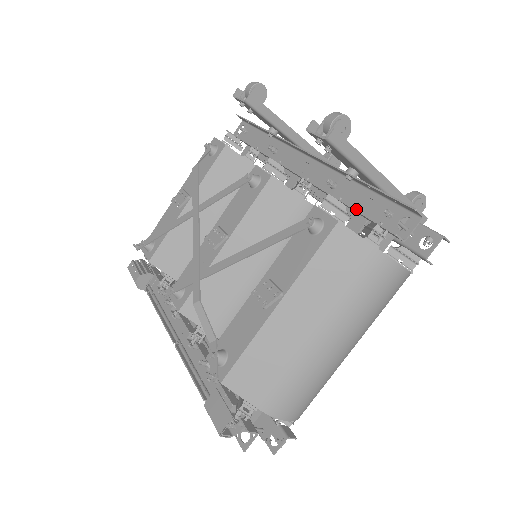
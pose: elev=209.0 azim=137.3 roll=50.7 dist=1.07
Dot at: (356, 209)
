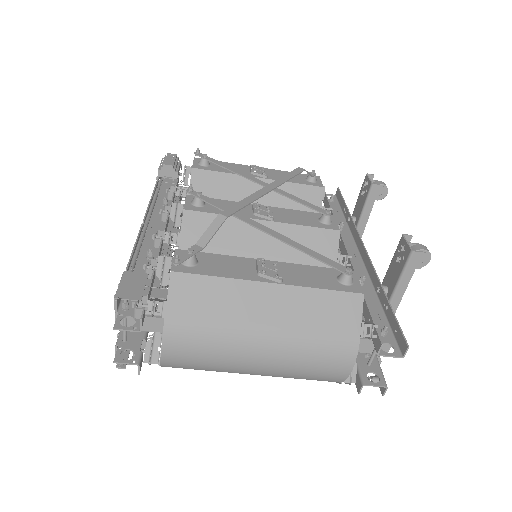
Dot at: (363, 308)
